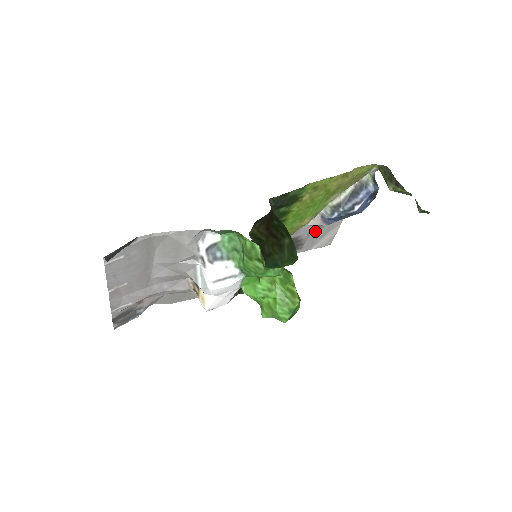
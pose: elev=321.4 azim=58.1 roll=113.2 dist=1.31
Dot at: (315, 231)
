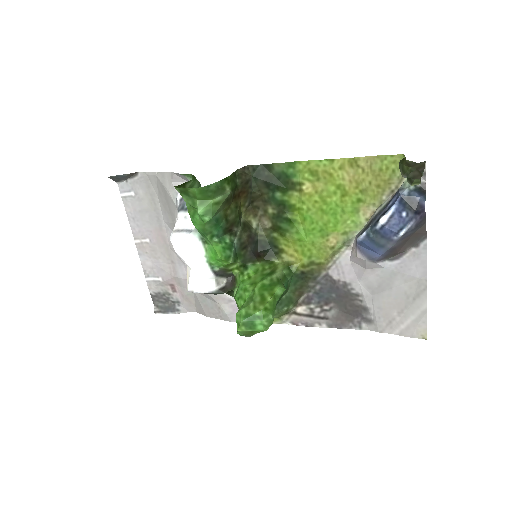
Dot at: (378, 288)
